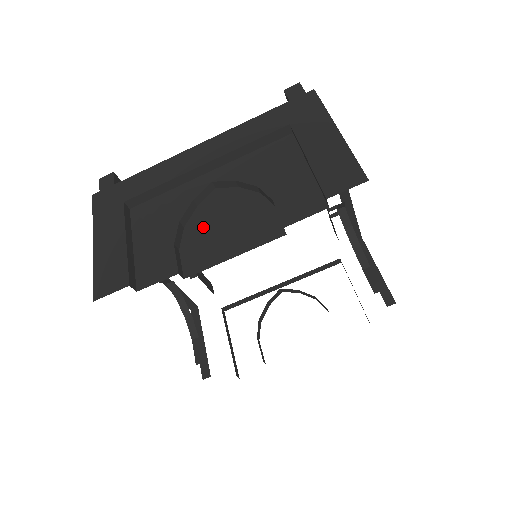
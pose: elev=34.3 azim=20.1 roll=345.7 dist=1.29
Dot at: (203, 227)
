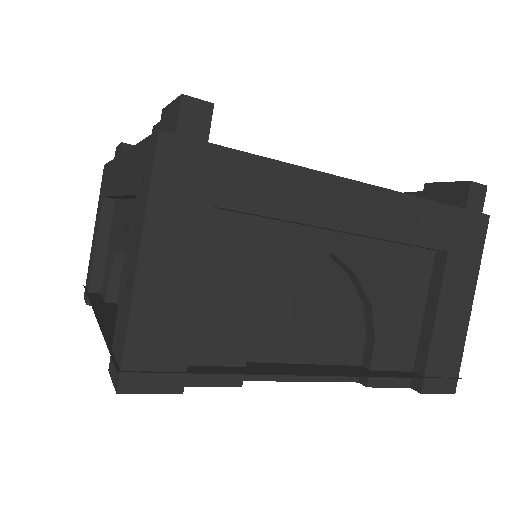
Dot at: (287, 310)
